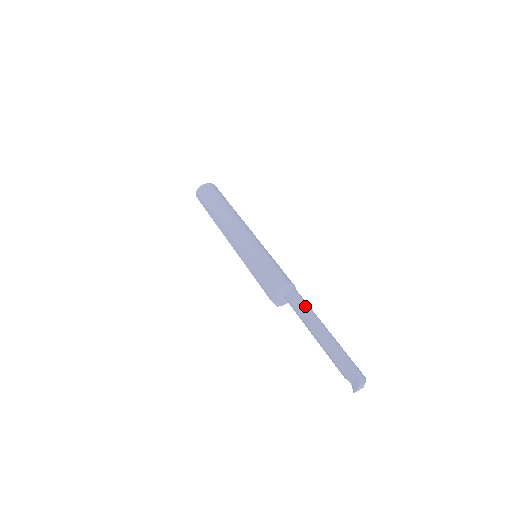
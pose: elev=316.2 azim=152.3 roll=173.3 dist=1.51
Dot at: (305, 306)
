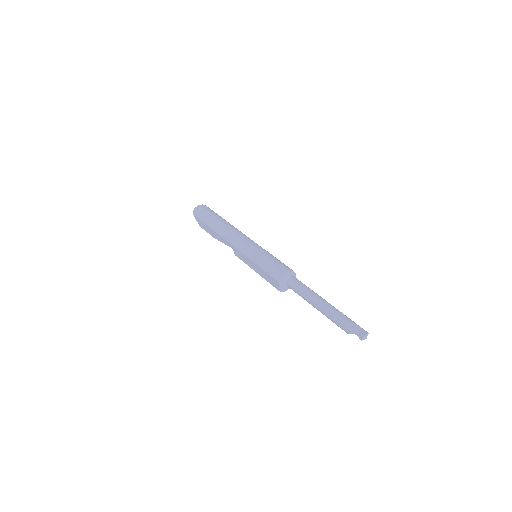
Dot at: (308, 287)
